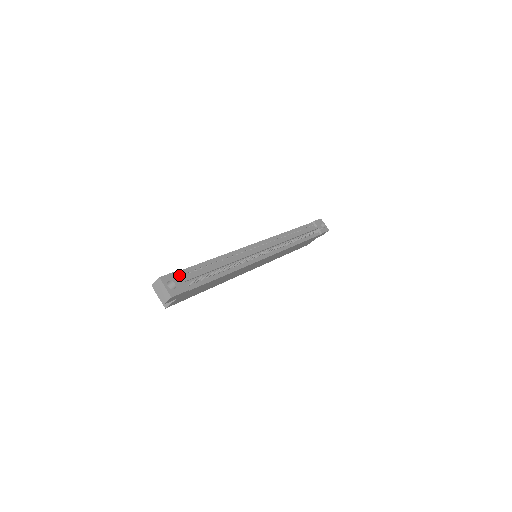
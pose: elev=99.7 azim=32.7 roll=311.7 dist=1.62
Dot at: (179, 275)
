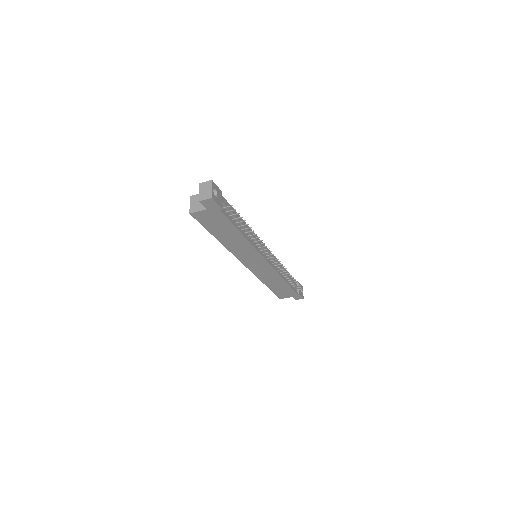
Dot at: (221, 195)
